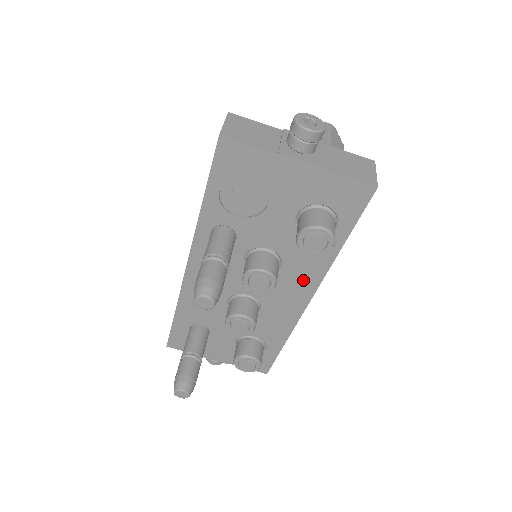
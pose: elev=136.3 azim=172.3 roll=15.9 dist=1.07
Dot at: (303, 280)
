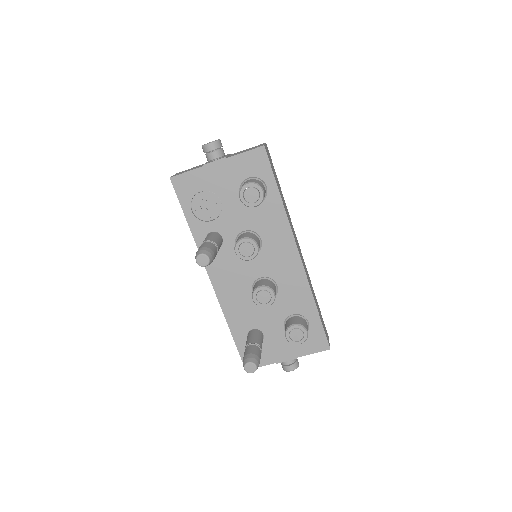
Dot at: (281, 239)
